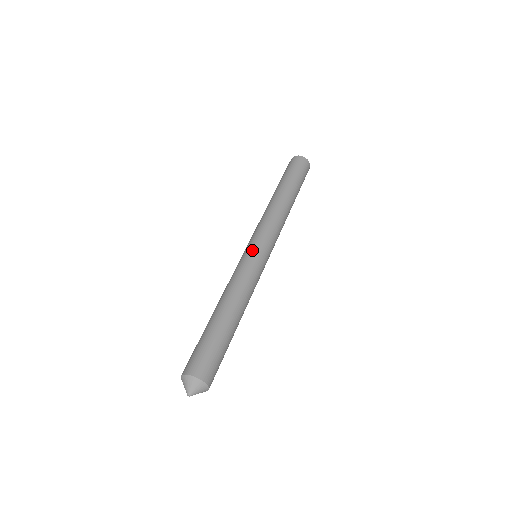
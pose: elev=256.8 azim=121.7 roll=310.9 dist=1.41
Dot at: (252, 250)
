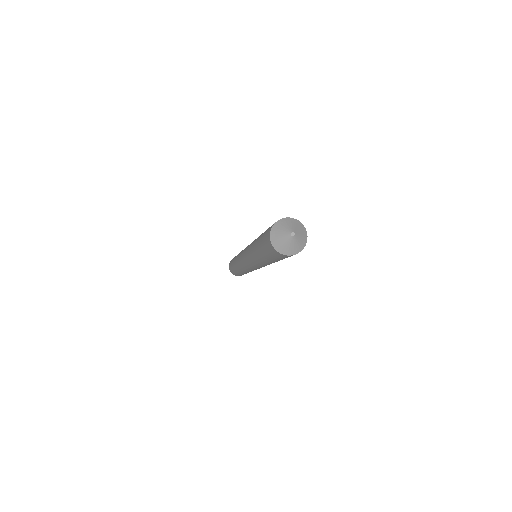
Dot at: (246, 247)
